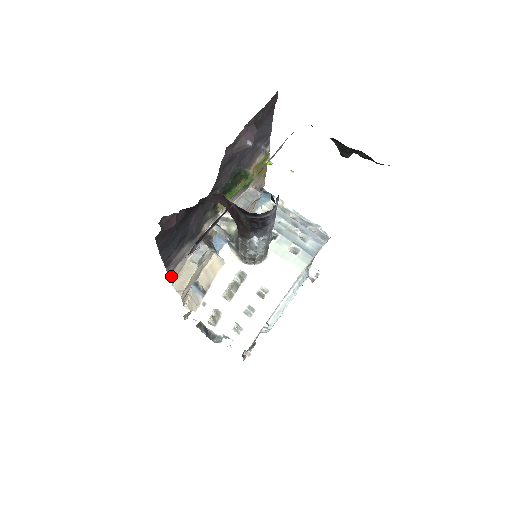
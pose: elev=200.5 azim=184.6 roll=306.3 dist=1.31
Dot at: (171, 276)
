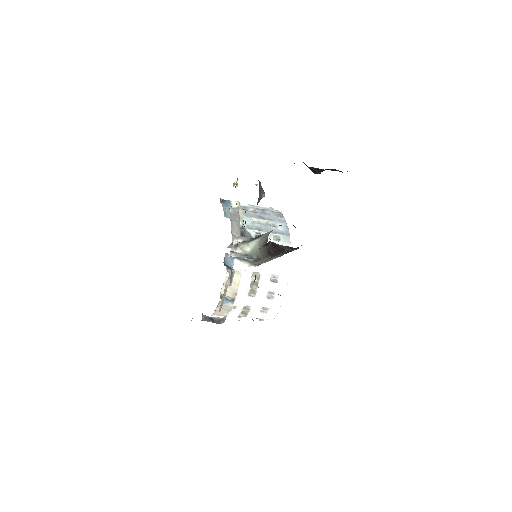
Dot at: occluded
